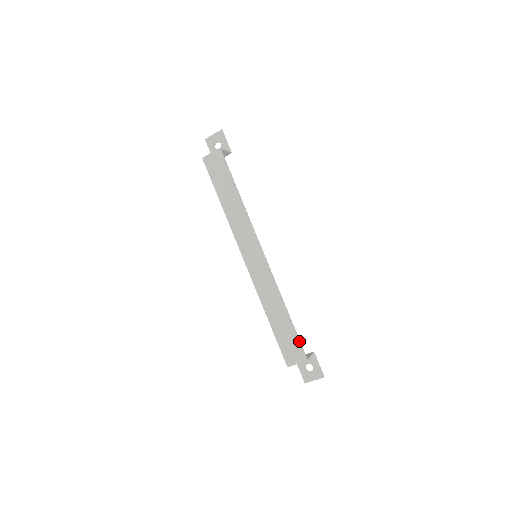
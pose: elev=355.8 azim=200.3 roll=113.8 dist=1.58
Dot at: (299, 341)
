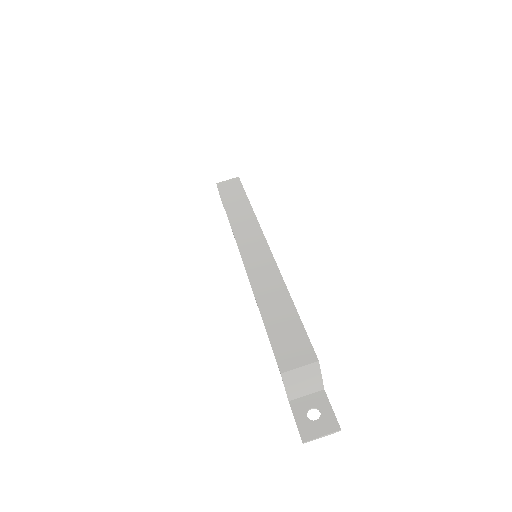
Dot at: (306, 334)
